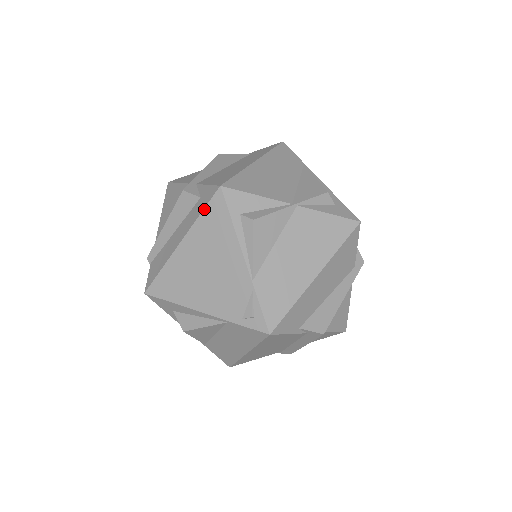
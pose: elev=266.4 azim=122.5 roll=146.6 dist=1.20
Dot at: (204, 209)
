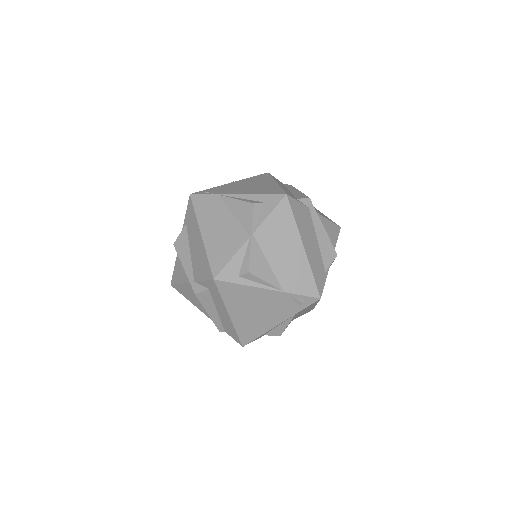
Dot at: (220, 294)
